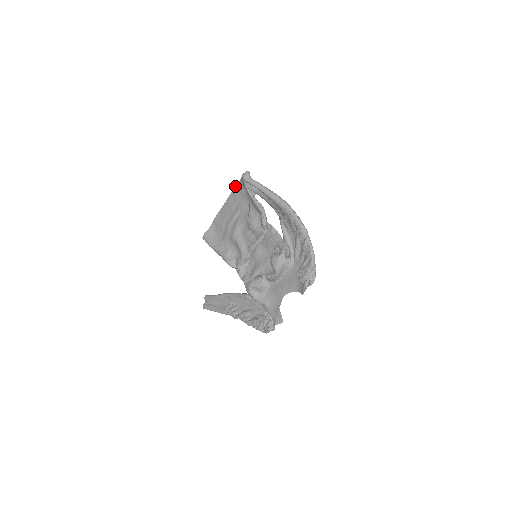
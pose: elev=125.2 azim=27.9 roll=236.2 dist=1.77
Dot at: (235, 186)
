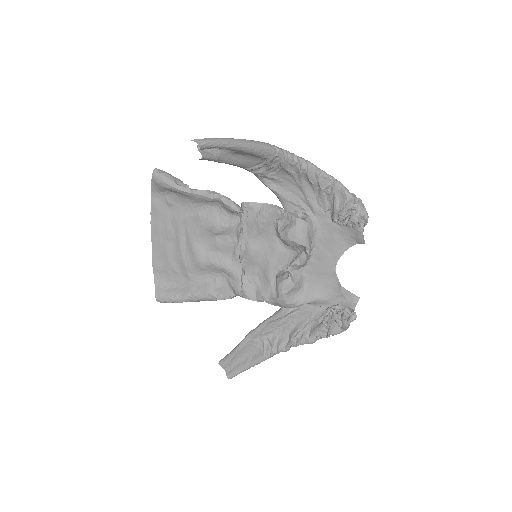
Dot at: occluded
